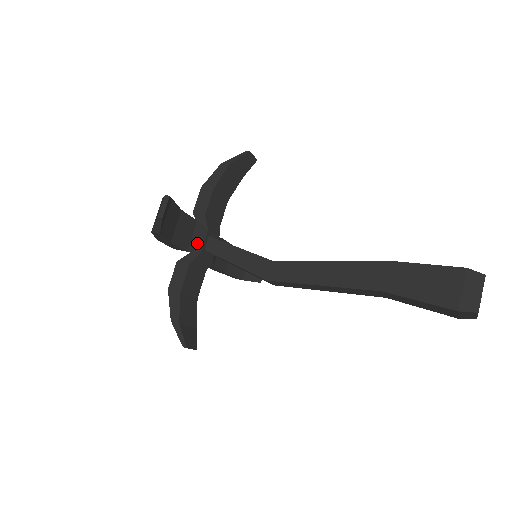
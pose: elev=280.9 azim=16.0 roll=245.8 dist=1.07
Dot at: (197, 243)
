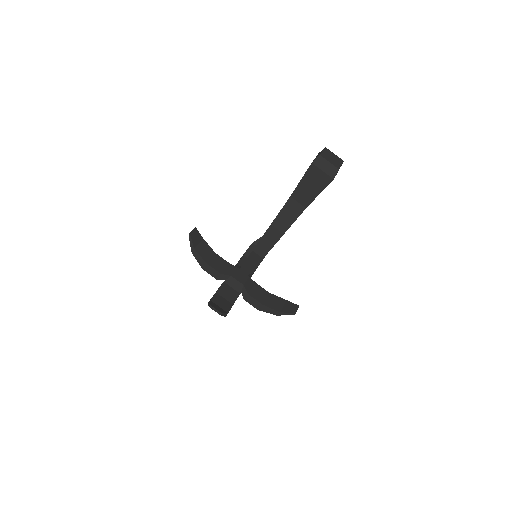
Dot at: (229, 272)
